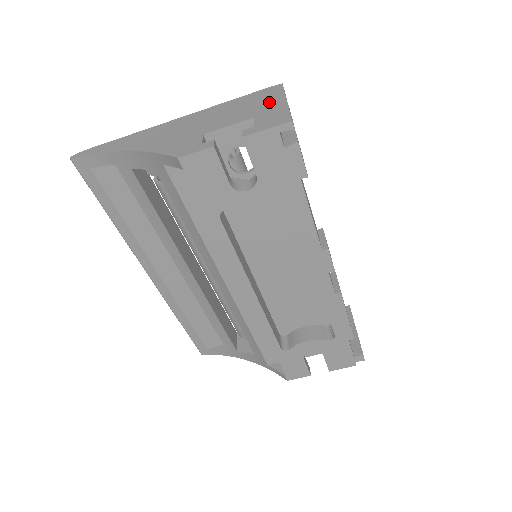
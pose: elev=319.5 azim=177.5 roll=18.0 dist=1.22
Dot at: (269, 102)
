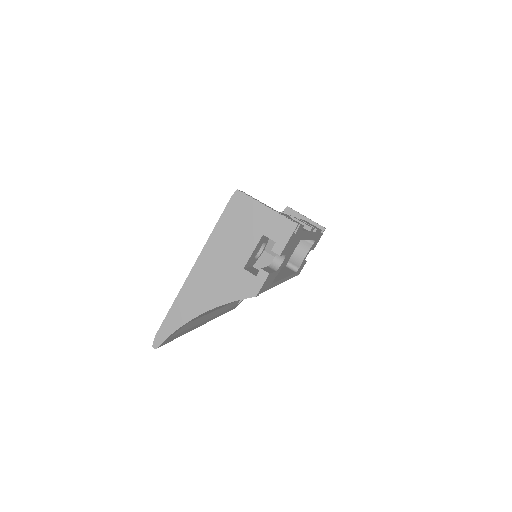
Dot at: (254, 214)
